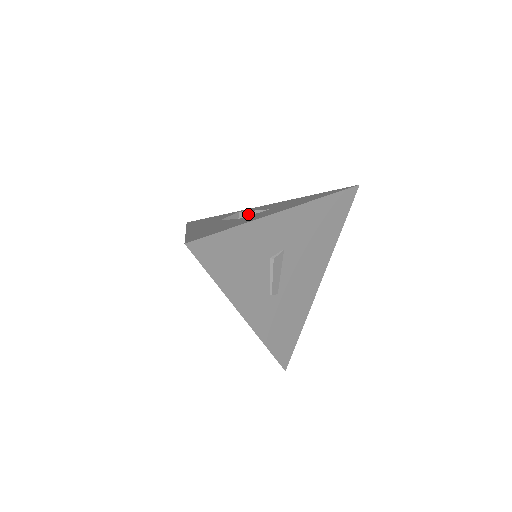
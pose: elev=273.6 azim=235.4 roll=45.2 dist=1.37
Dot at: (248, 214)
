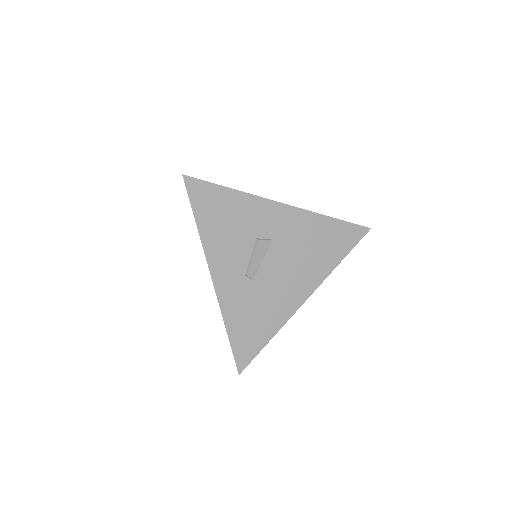
Dot at: occluded
